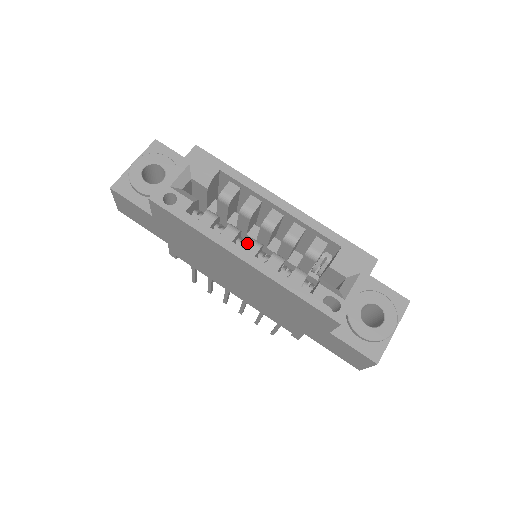
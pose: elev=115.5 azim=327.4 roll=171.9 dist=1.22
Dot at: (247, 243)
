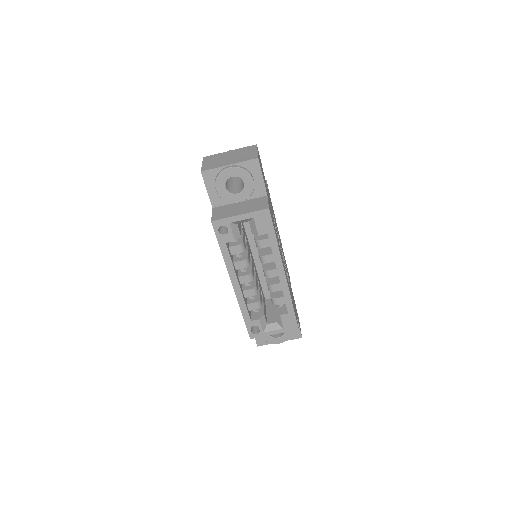
Dot at: (245, 275)
